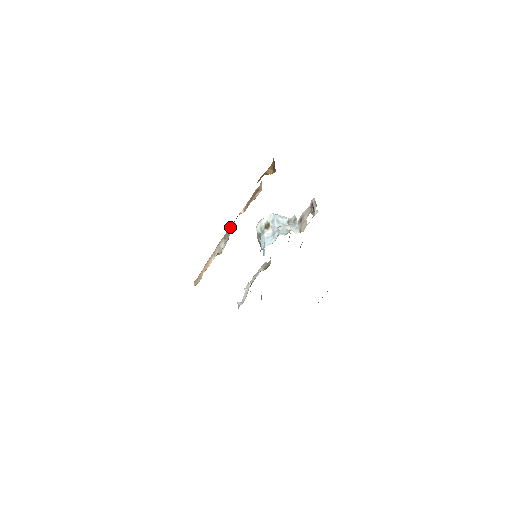
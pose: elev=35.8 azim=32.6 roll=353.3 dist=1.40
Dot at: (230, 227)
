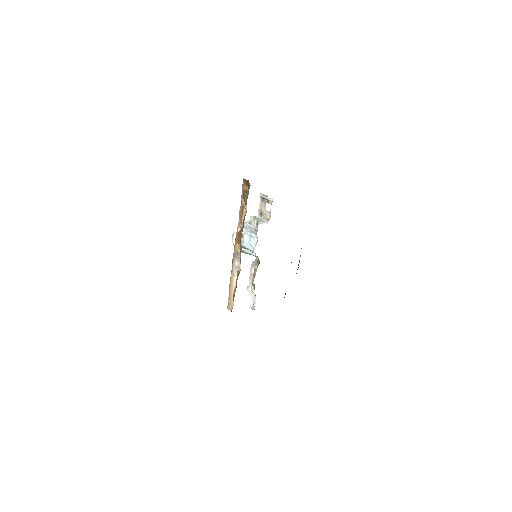
Dot at: (235, 247)
